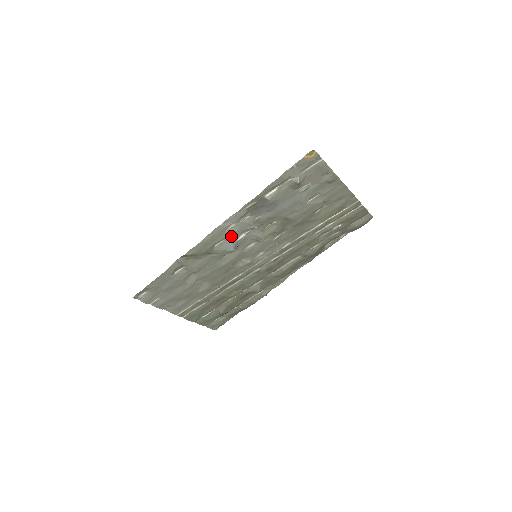
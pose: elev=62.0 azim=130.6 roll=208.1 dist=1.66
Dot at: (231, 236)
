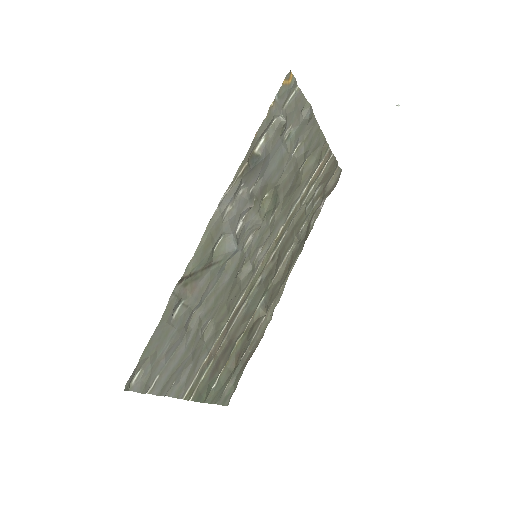
Dot at: (229, 227)
